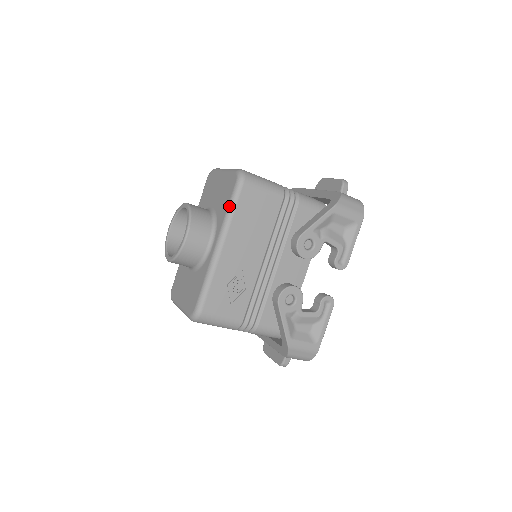
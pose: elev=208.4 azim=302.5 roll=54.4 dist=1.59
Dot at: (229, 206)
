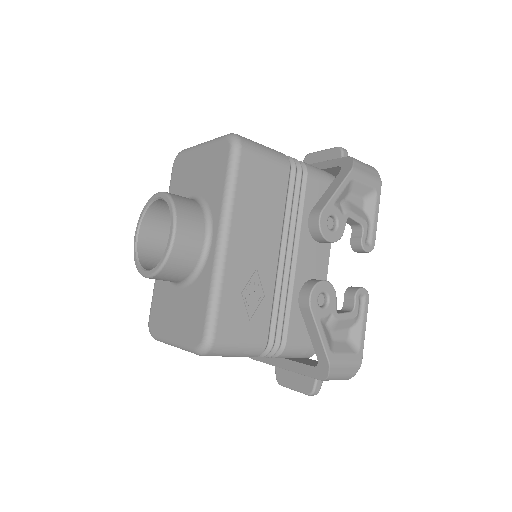
Dot at: (227, 182)
